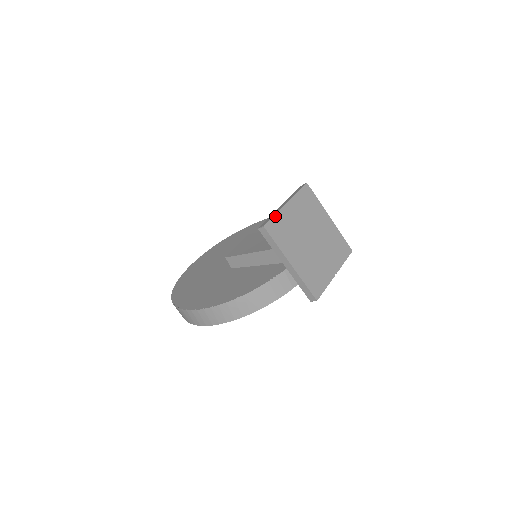
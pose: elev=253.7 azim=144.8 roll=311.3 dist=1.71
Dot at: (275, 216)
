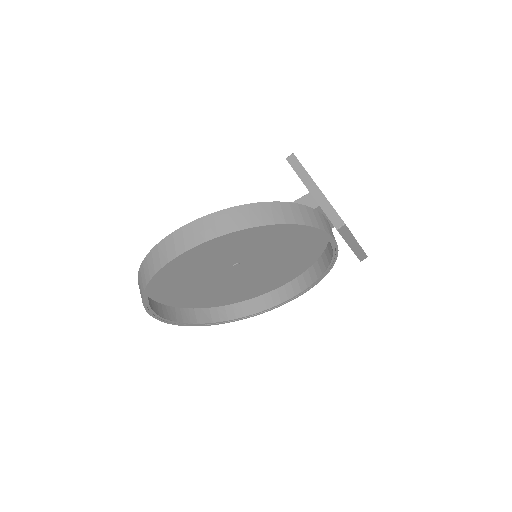
Dot at: occluded
